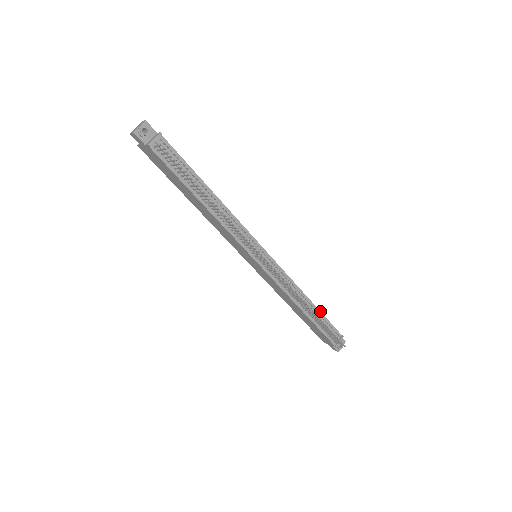
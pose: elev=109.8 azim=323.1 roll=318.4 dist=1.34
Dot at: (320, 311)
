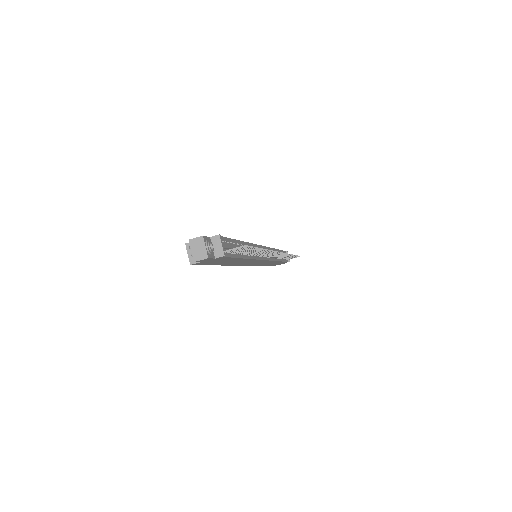
Dot at: (279, 250)
